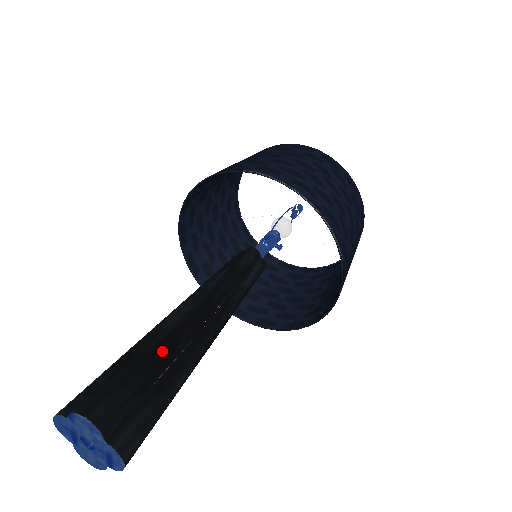
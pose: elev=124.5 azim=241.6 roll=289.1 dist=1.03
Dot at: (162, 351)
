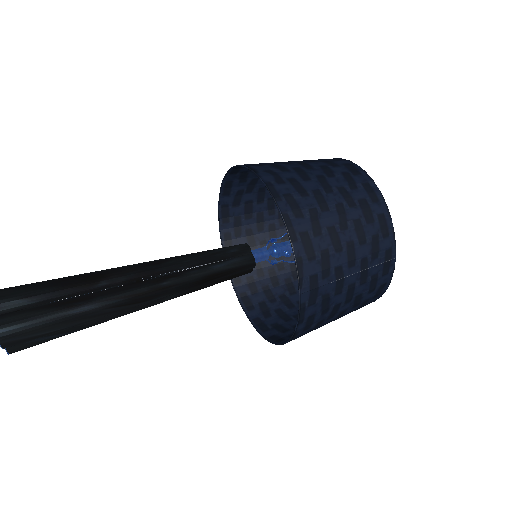
Dot at: (81, 279)
